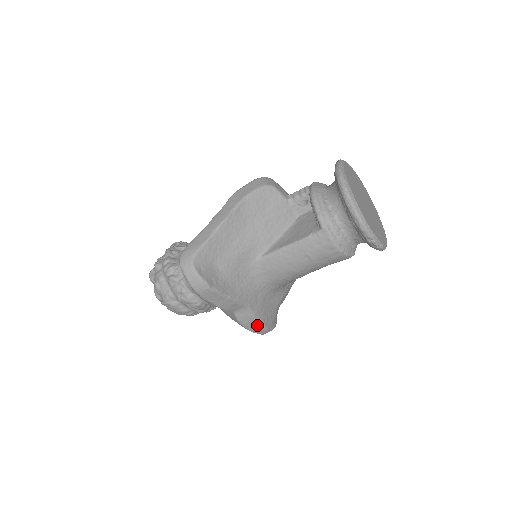
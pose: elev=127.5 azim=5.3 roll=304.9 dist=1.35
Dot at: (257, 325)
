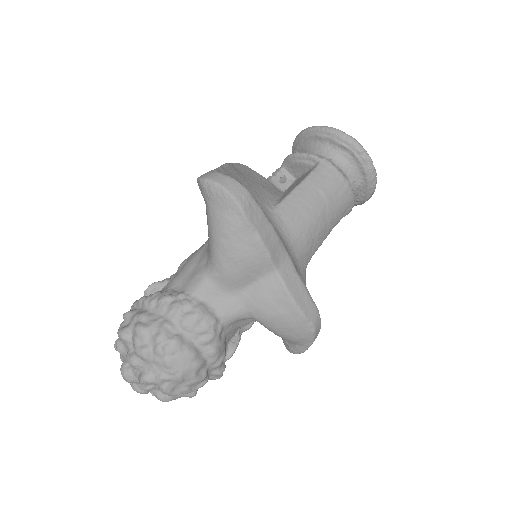
Dot at: (307, 297)
